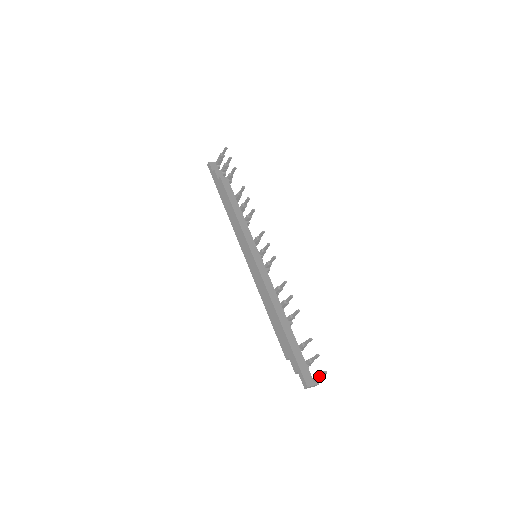
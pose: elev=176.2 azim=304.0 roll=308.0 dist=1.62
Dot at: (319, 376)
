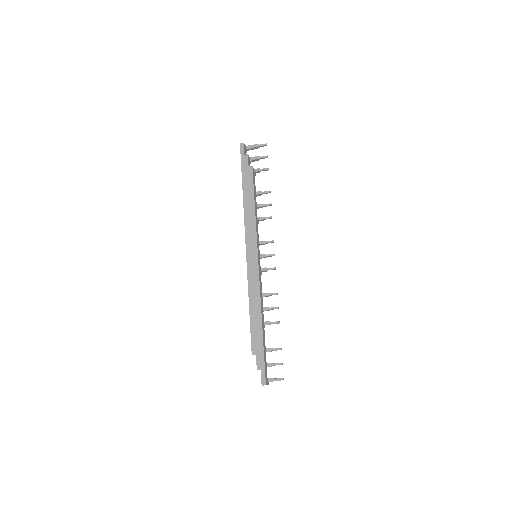
Dot at: (276, 380)
